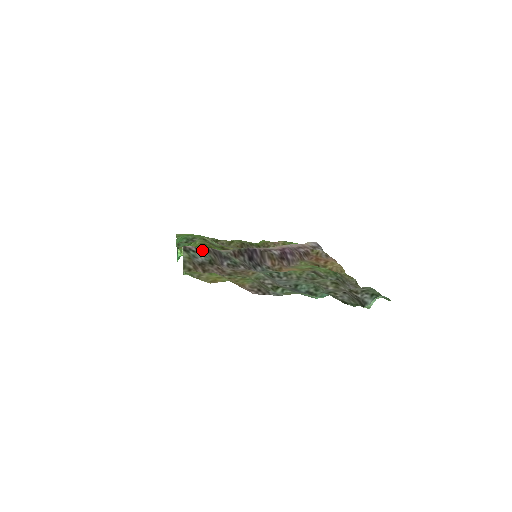
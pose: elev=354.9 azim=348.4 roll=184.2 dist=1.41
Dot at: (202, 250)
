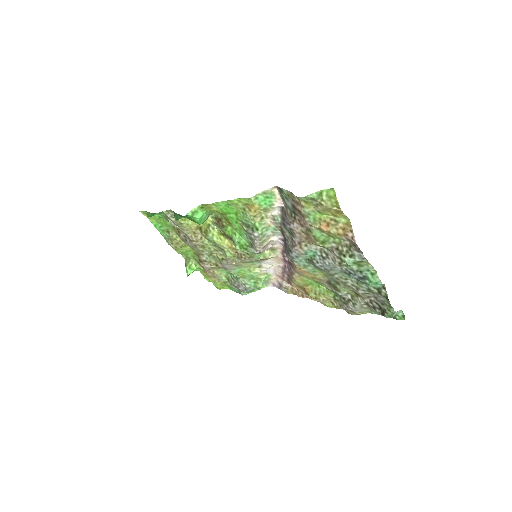
Dot at: (284, 201)
